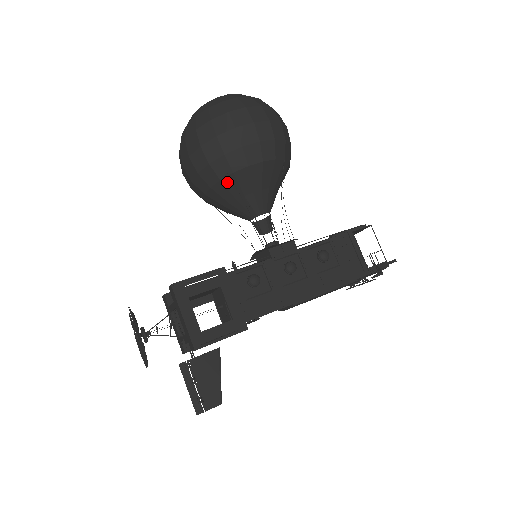
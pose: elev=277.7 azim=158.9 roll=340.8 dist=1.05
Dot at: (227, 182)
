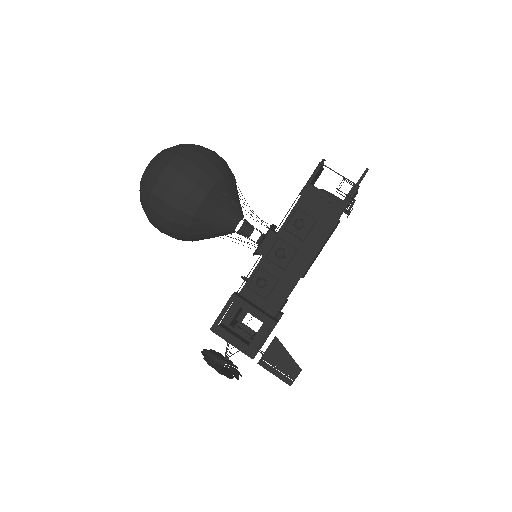
Dot at: (193, 232)
